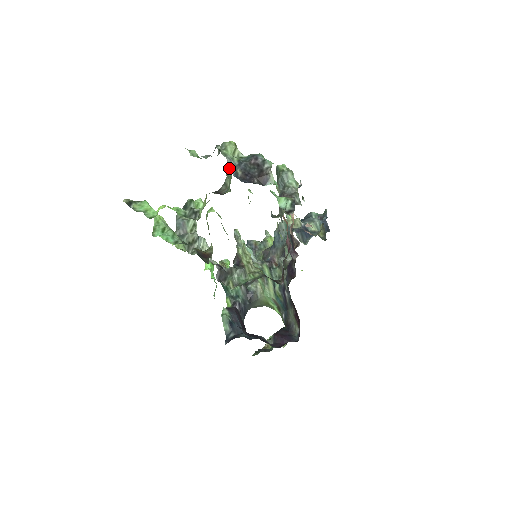
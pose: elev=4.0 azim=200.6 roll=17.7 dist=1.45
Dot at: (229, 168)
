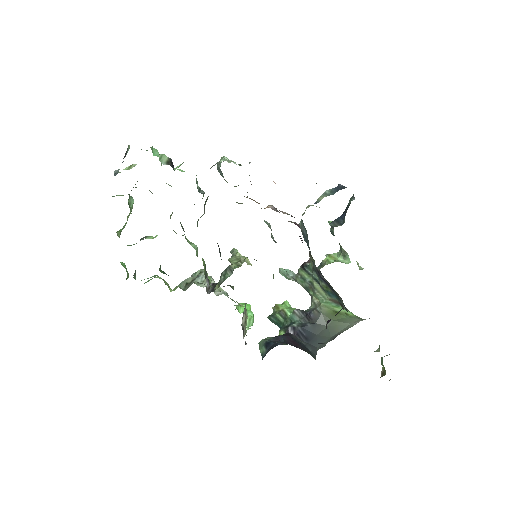
Dot at: (116, 174)
